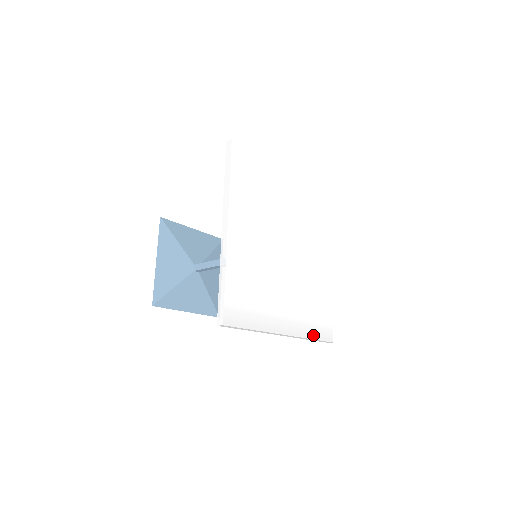
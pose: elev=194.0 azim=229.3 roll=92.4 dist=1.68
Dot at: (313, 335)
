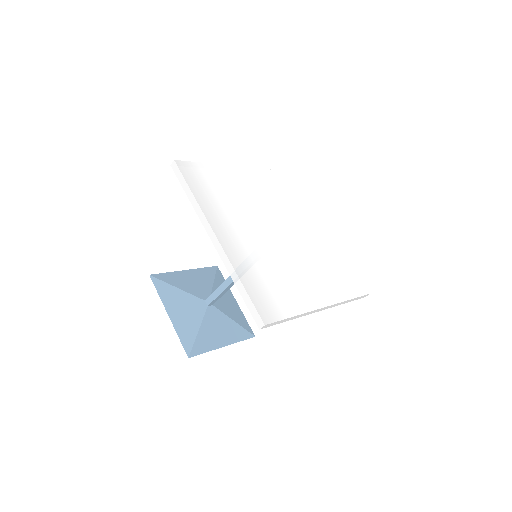
Dot at: (246, 283)
